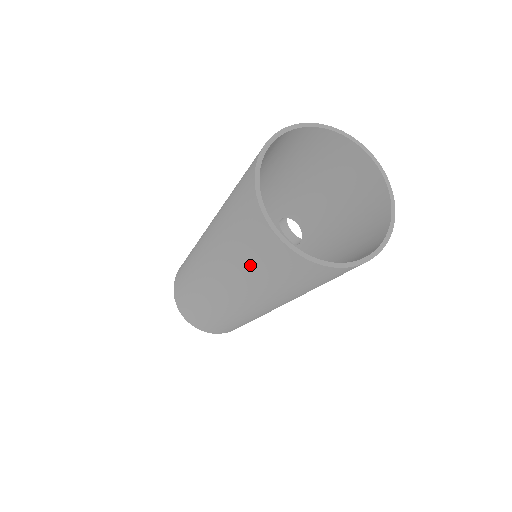
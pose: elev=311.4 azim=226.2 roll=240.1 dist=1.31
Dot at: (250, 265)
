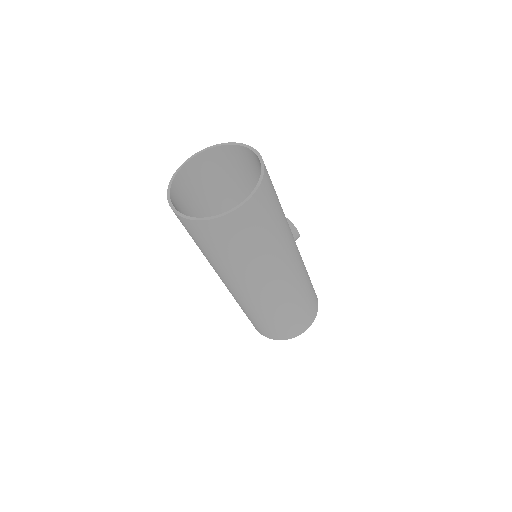
Dot at: (200, 247)
